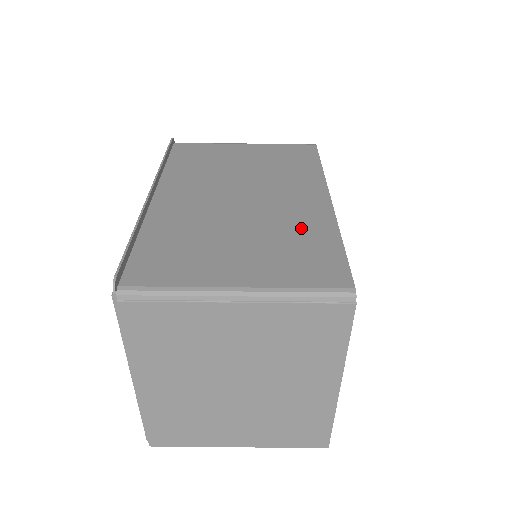
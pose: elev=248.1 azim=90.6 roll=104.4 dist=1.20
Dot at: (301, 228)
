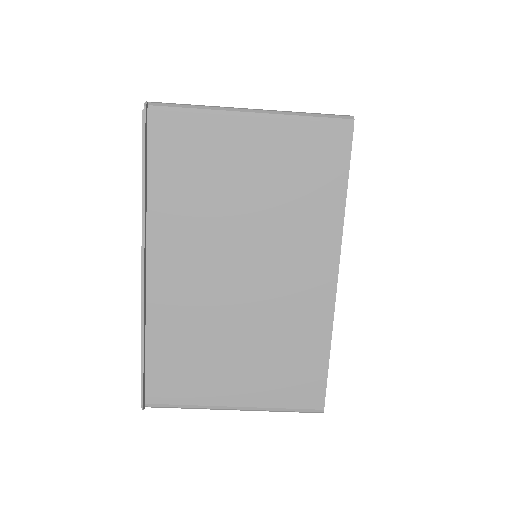
Dot at: (297, 331)
